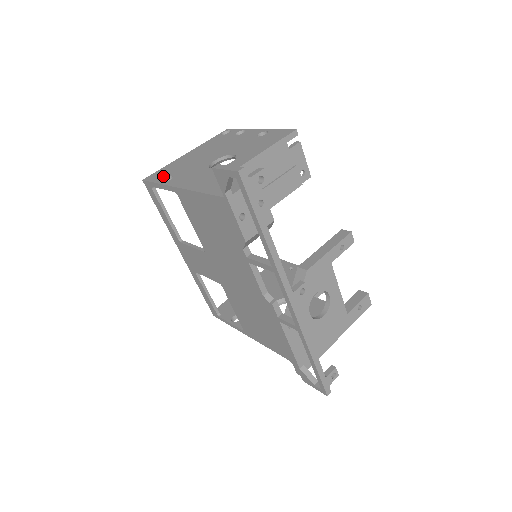
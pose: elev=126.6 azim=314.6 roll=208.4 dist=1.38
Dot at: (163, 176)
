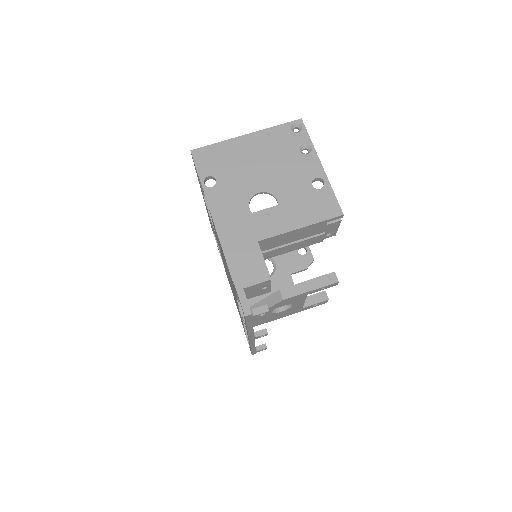
Dot at: (209, 168)
